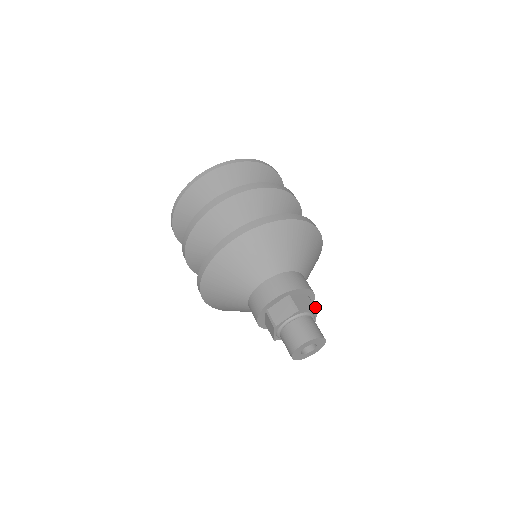
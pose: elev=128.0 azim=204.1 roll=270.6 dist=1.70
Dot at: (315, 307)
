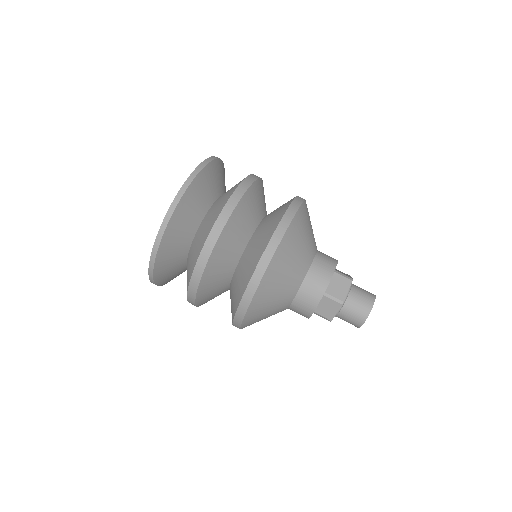
Dot at: occluded
